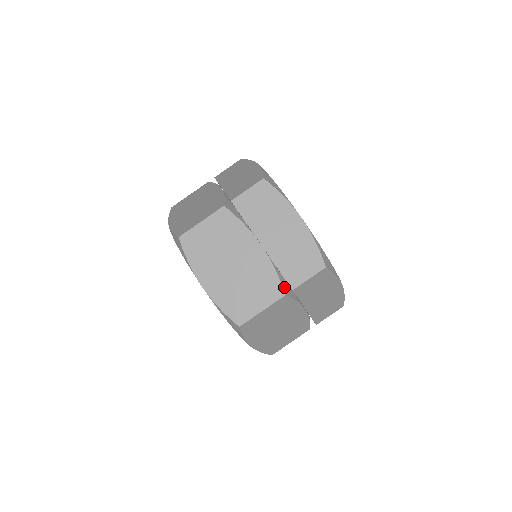
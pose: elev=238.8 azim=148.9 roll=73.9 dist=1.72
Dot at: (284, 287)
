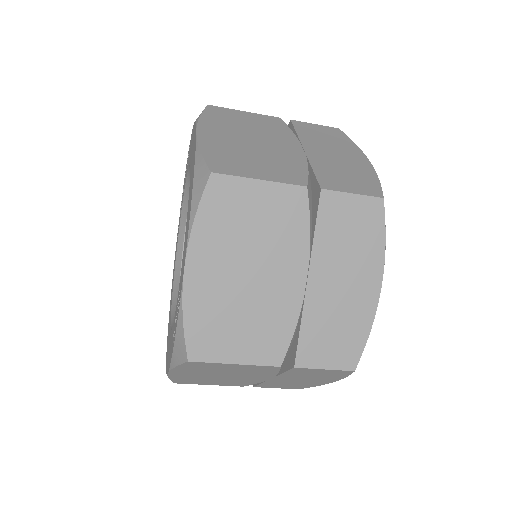
Dot at: (309, 186)
